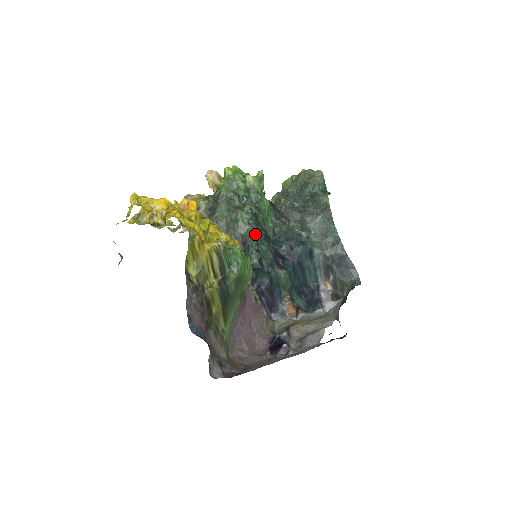
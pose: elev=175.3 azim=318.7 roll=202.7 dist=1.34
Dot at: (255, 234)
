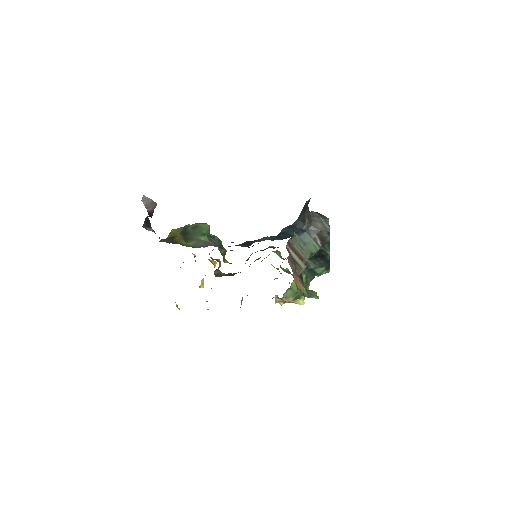
Dot at: occluded
